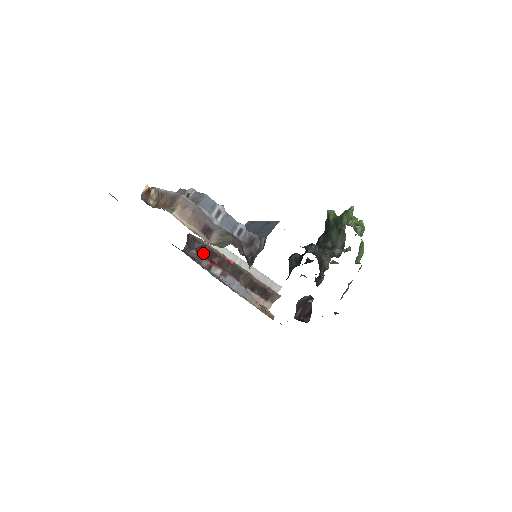
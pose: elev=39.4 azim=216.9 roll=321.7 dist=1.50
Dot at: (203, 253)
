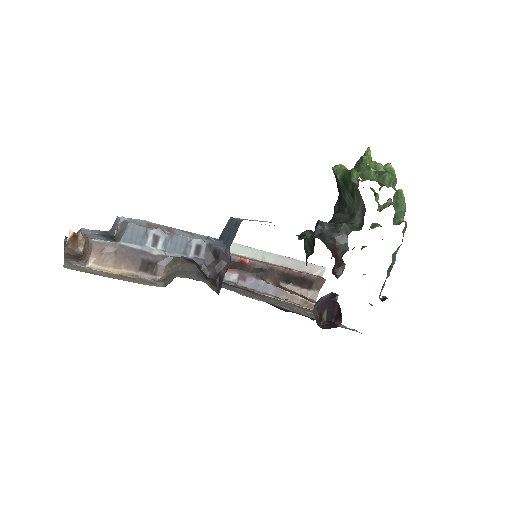
Dot at: occluded
